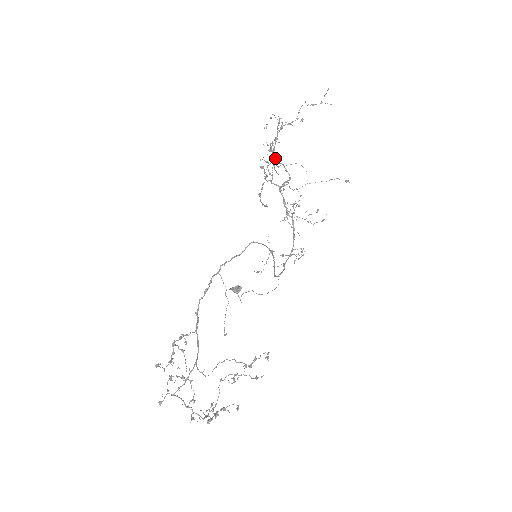
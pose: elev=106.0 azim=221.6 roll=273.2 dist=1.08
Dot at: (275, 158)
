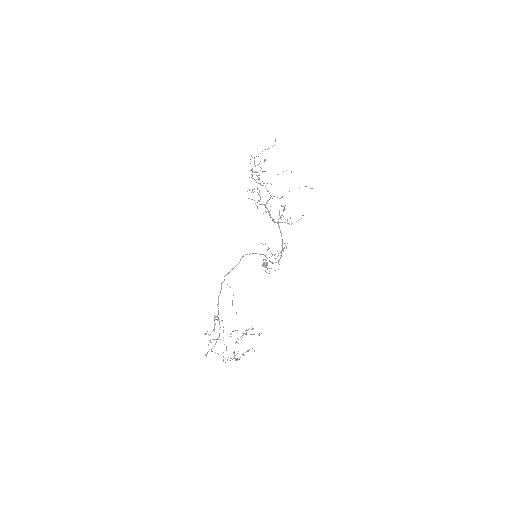
Dot at: (260, 183)
